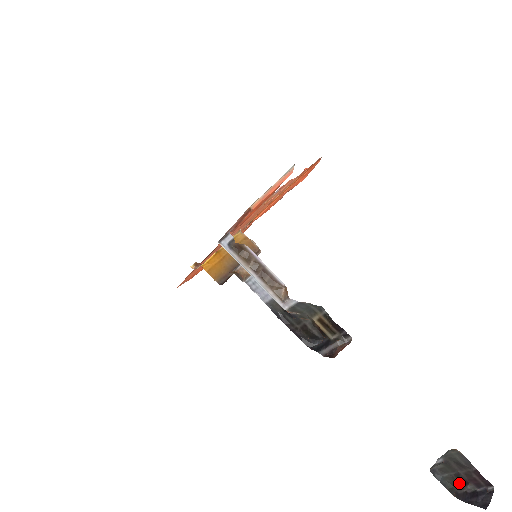
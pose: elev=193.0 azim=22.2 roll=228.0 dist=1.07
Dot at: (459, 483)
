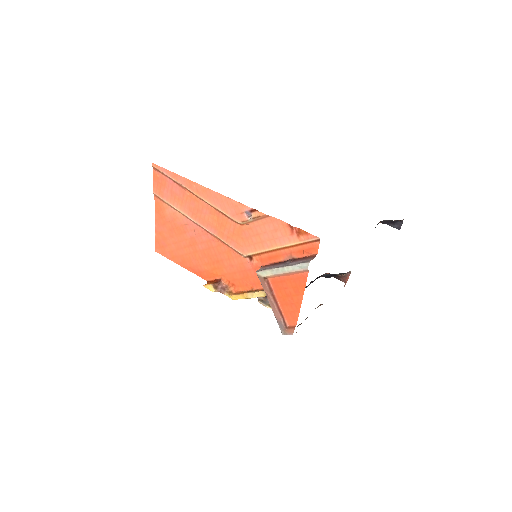
Dot at: occluded
